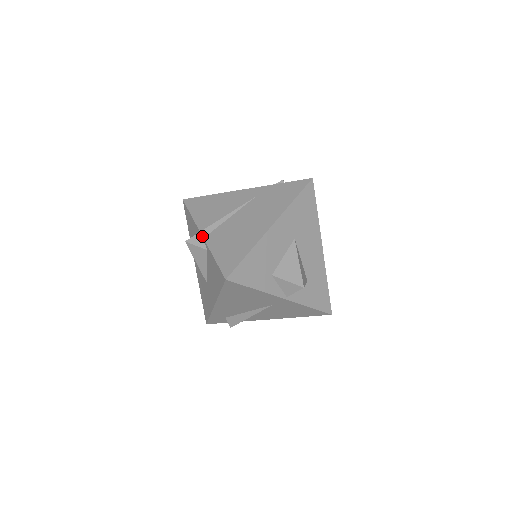
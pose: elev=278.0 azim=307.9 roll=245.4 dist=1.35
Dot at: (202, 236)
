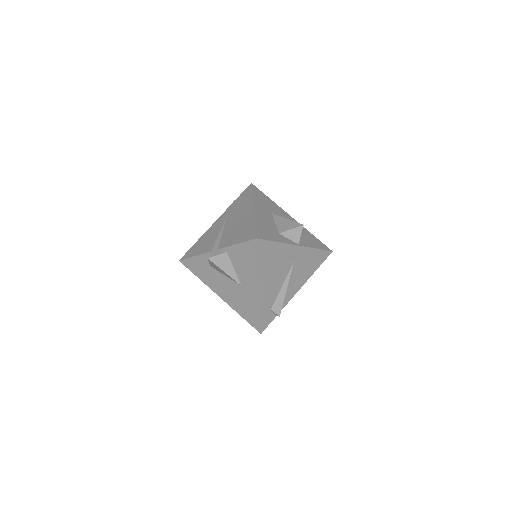
Dot at: (216, 249)
